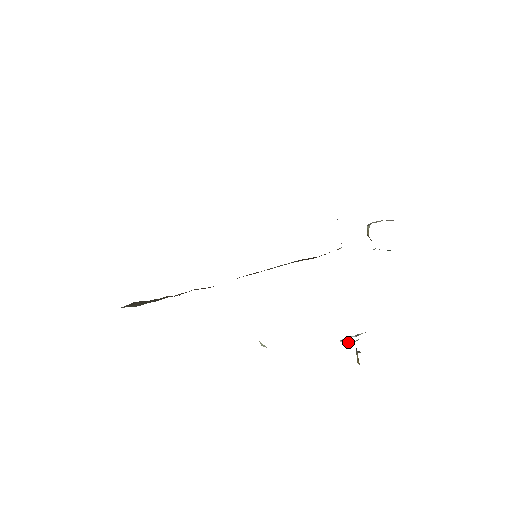
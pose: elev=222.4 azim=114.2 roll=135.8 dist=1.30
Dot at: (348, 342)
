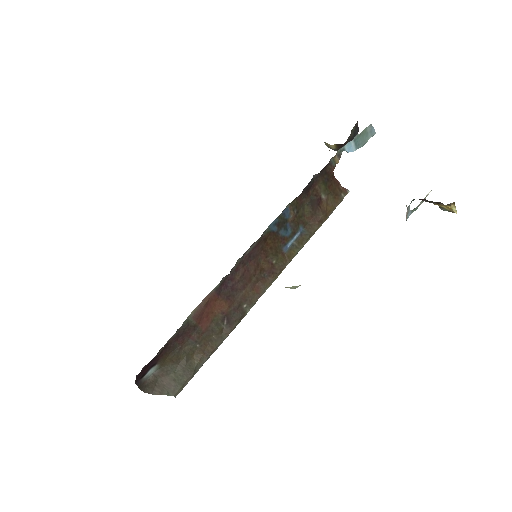
Dot at: occluded
